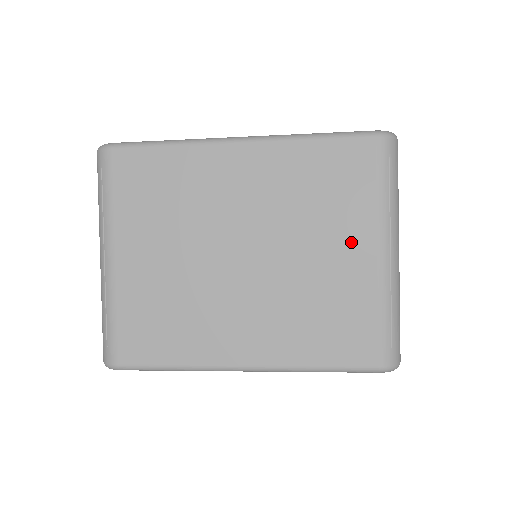
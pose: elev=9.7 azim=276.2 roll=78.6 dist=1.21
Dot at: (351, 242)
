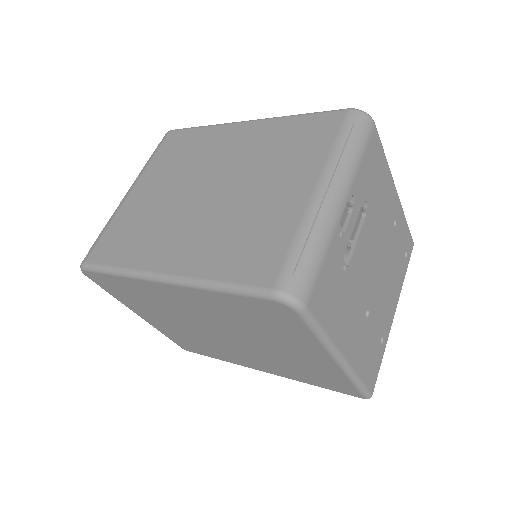
Dot at: (294, 181)
